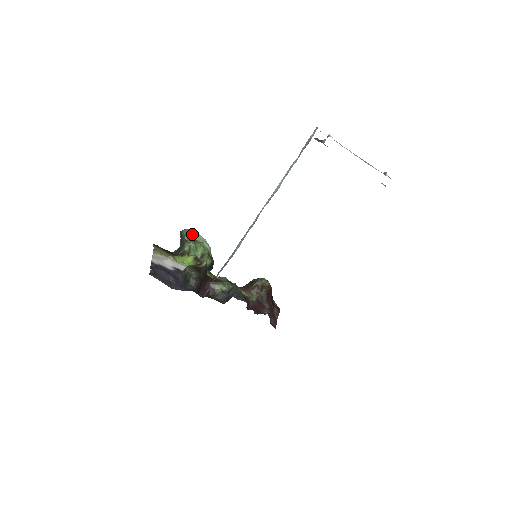
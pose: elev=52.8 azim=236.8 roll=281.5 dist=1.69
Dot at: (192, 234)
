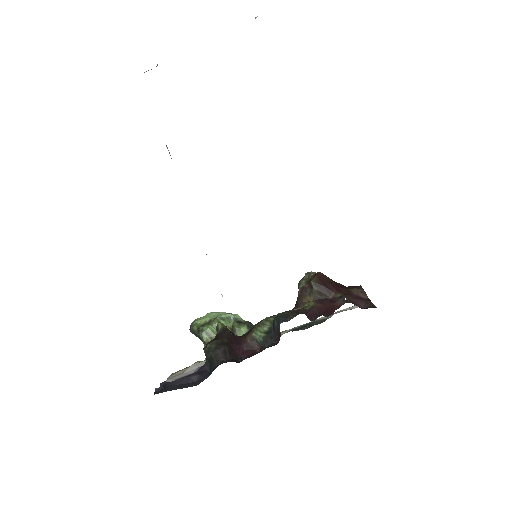
Dot at: (200, 320)
